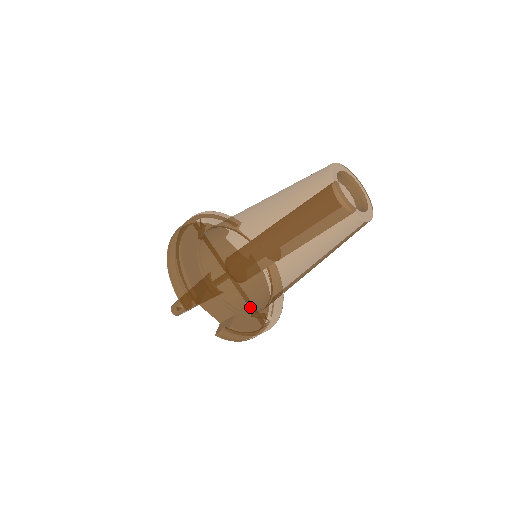
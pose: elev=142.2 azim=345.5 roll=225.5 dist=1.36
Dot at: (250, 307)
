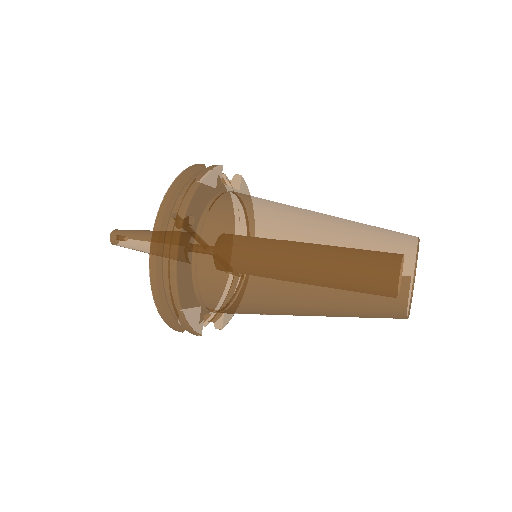
Dot at: occluded
